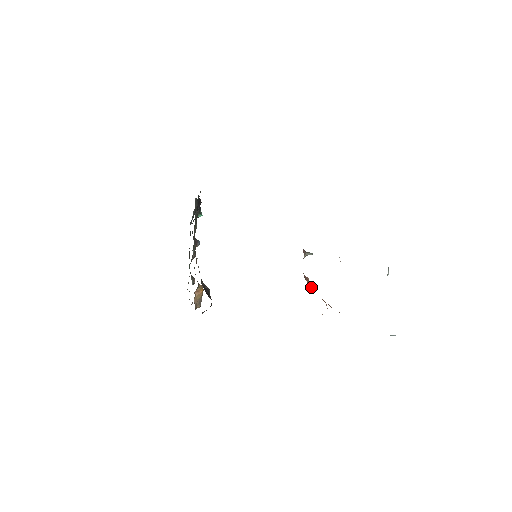
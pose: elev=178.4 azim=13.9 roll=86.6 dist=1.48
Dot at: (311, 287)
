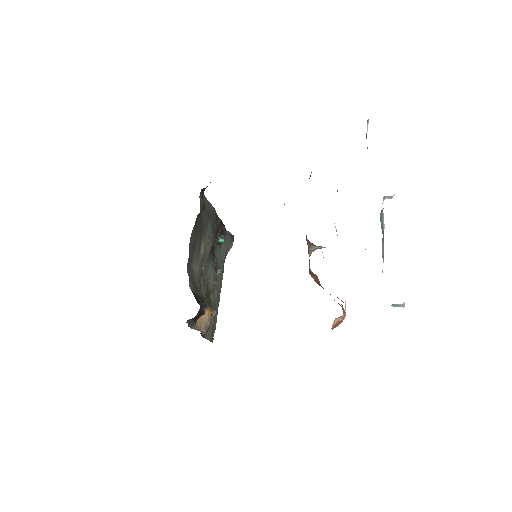
Dot at: (318, 284)
